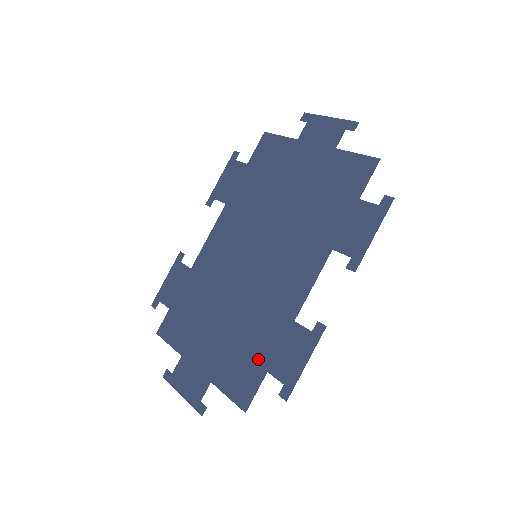
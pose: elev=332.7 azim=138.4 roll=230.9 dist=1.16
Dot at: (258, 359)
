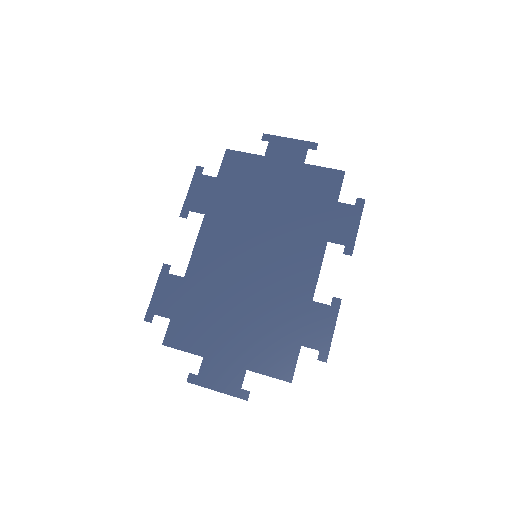
Dot at: (289, 338)
